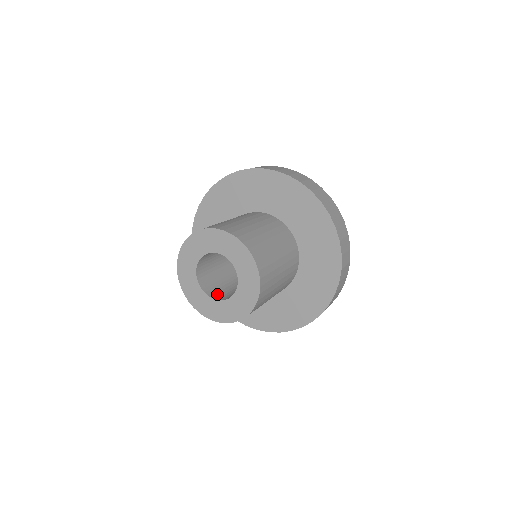
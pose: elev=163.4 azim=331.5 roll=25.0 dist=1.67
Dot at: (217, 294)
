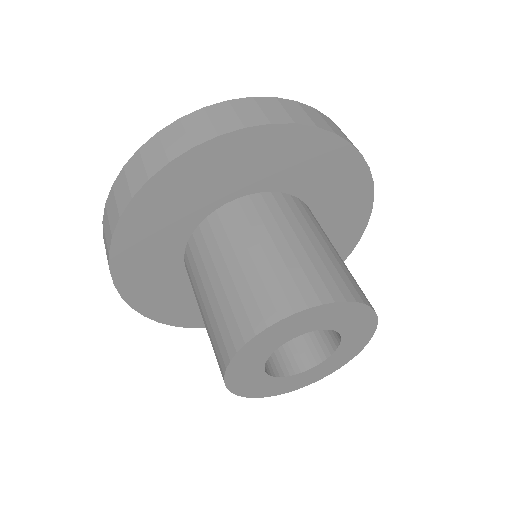
Dot at: (307, 353)
